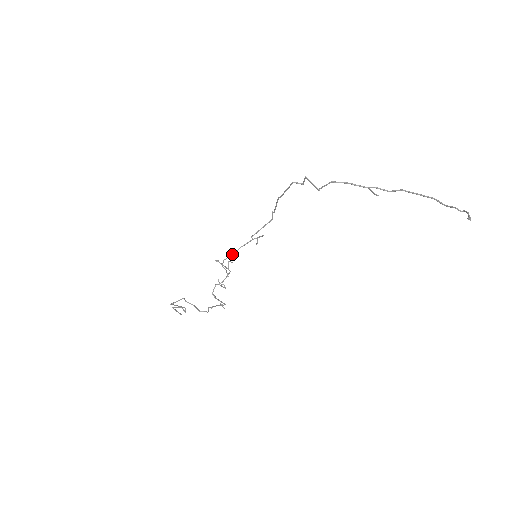
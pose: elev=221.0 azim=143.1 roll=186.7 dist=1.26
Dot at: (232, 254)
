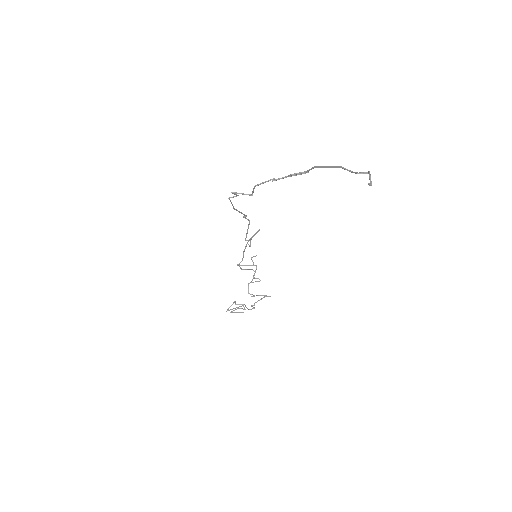
Dot at: (242, 258)
